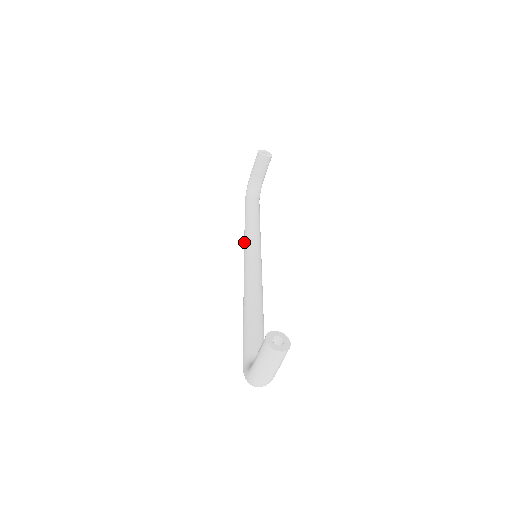
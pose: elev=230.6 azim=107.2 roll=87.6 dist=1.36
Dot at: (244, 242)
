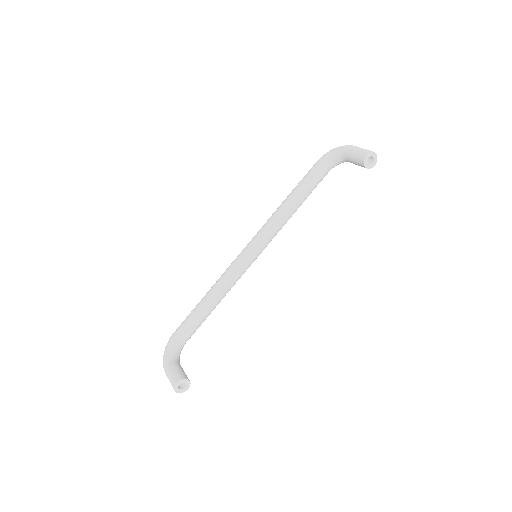
Dot at: (266, 223)
